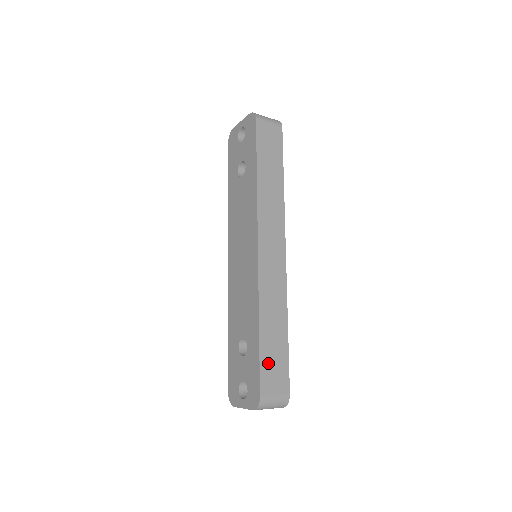
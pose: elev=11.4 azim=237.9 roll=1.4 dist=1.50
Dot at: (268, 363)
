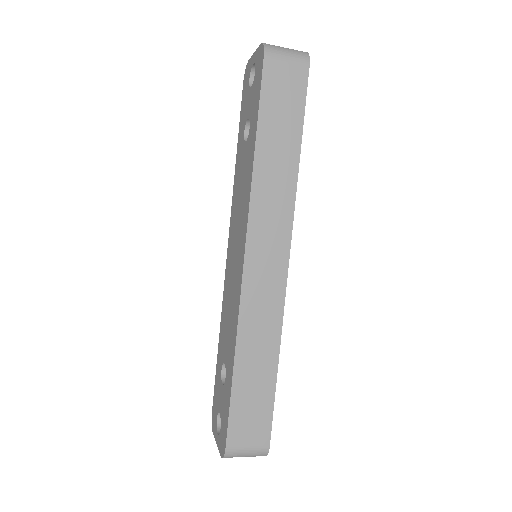
Dot at: (242, 408)
